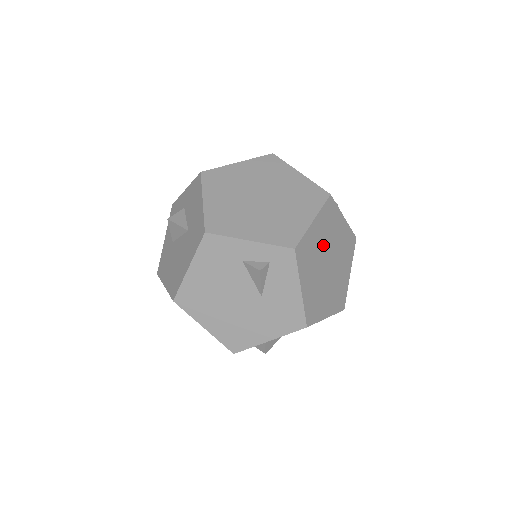
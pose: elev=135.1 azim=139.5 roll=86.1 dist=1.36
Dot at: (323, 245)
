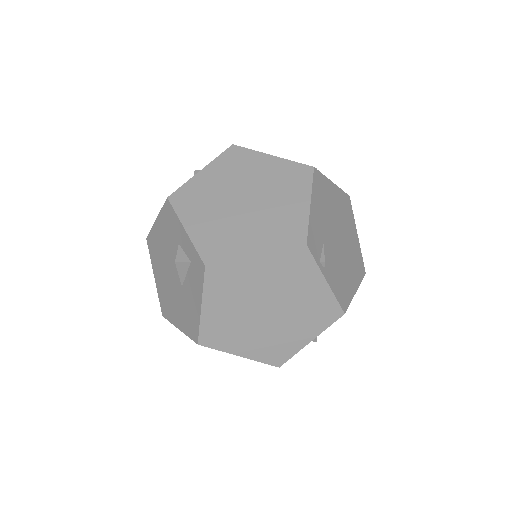
Dot at: (265, 288)
